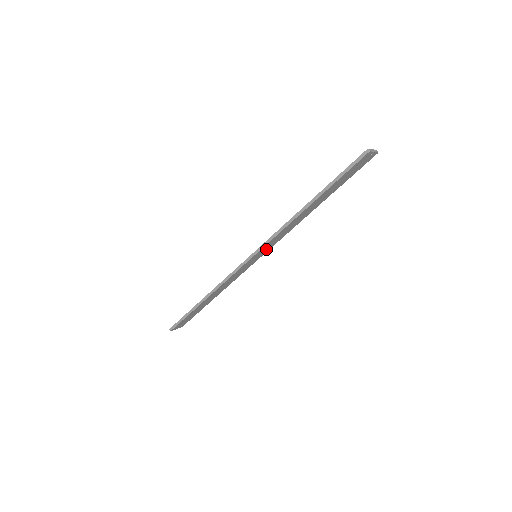
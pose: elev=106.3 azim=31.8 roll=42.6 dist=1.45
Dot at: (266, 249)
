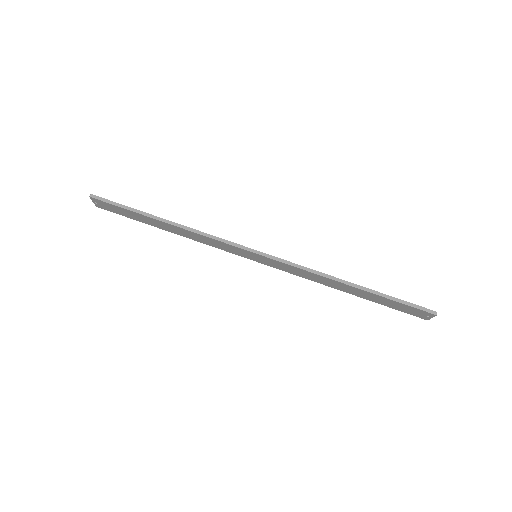
Dot at: (270, 263)
